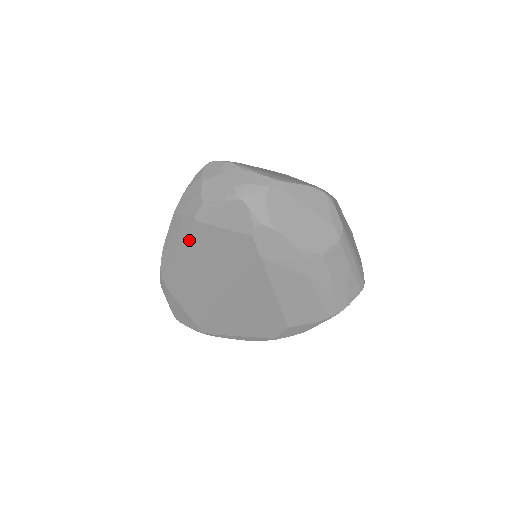
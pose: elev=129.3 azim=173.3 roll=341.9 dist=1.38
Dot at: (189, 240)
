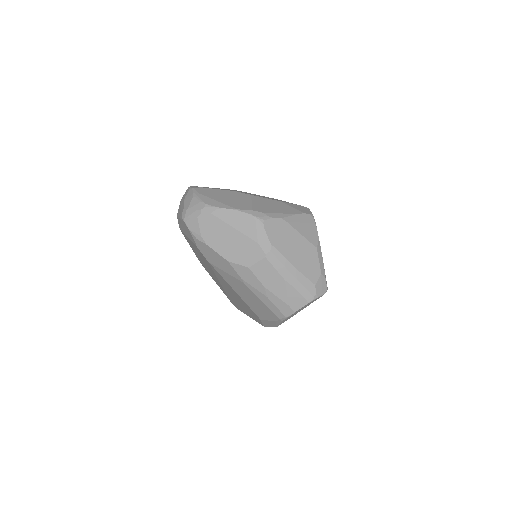
Dot at: occluded
